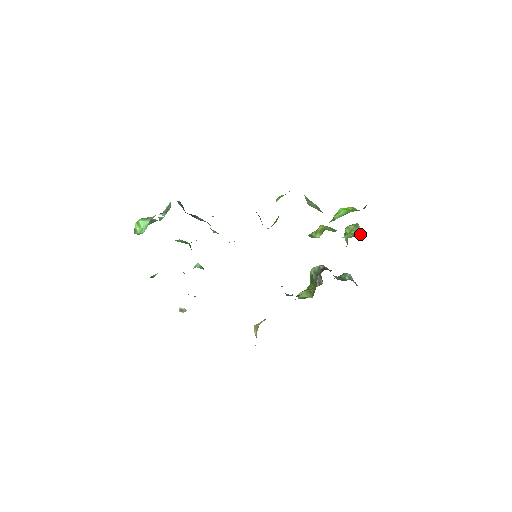
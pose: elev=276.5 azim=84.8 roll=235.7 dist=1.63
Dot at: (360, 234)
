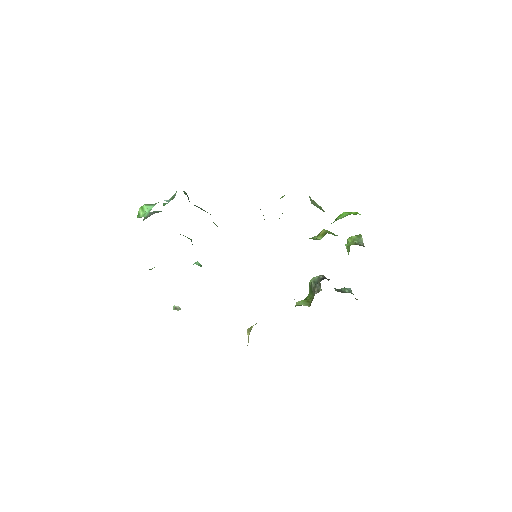
Dot at: (362, 243)
